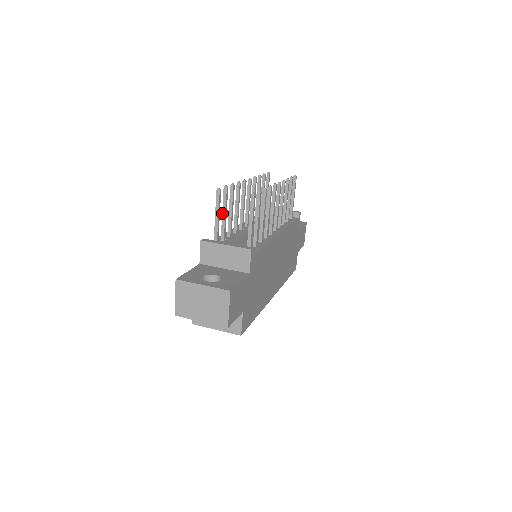
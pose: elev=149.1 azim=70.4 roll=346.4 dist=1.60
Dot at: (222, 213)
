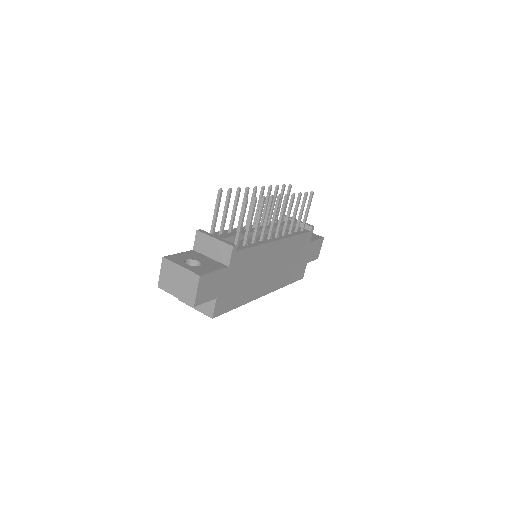
Dot at: (223, 211)
